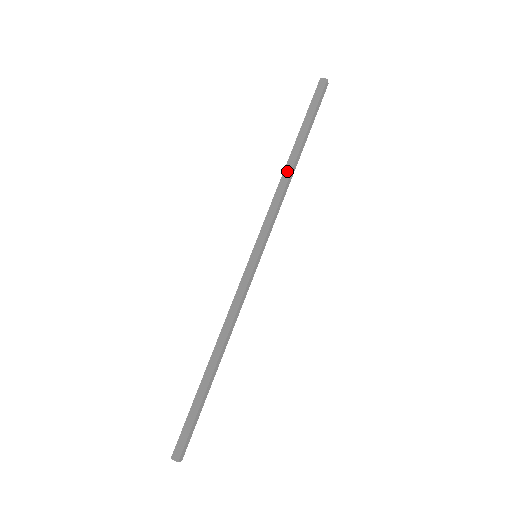
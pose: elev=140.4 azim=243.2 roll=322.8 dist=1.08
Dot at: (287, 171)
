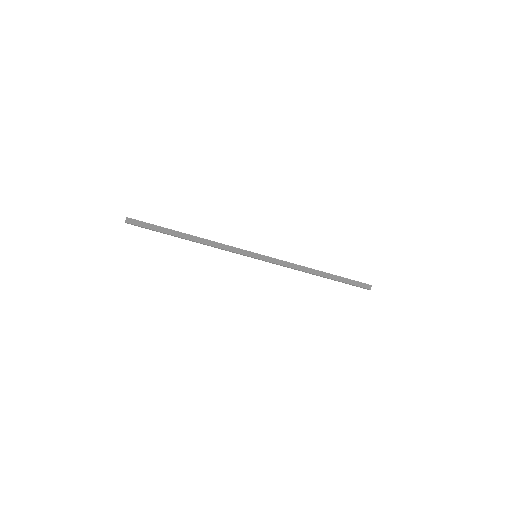
Dot at: (310, 268)
